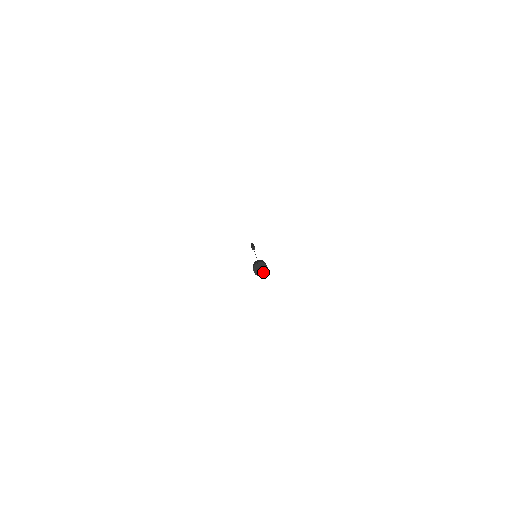
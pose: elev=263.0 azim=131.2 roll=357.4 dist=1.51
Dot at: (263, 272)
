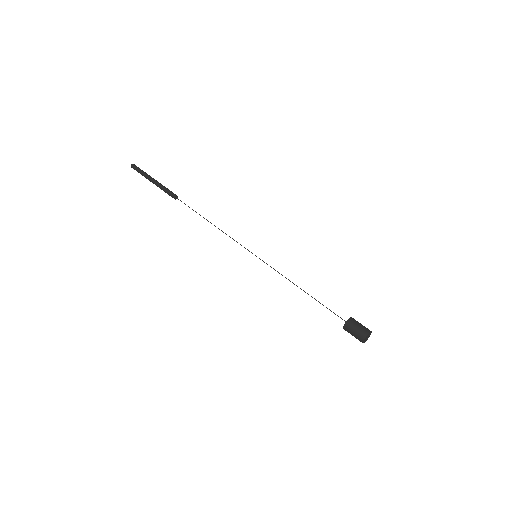
Dot at: (366, 340)
